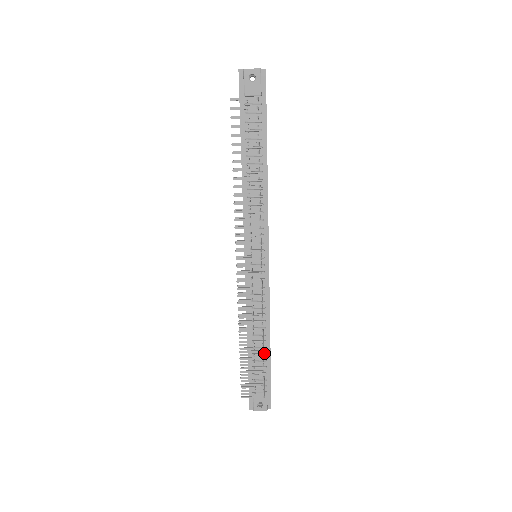
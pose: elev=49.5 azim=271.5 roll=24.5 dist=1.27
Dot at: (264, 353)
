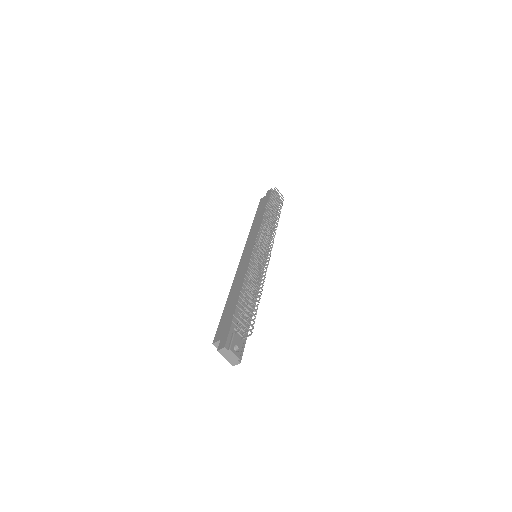
Dot at: occluded
